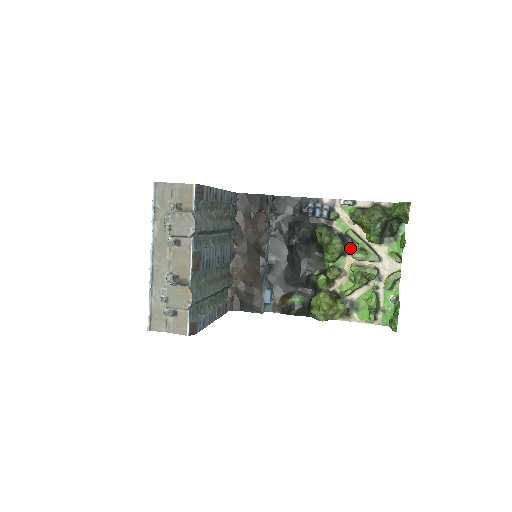
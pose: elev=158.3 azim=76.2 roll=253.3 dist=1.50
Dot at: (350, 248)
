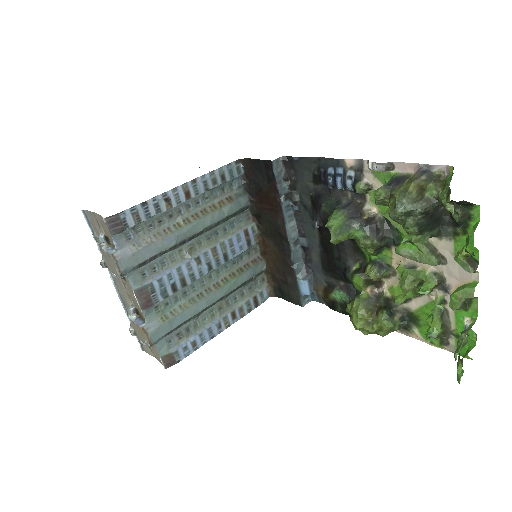
Dot at: (394, 238)
